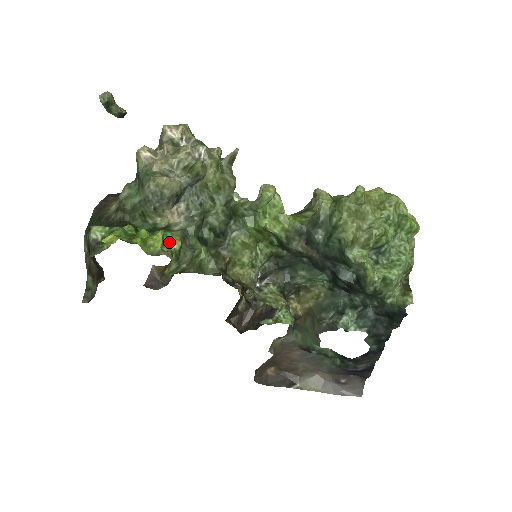
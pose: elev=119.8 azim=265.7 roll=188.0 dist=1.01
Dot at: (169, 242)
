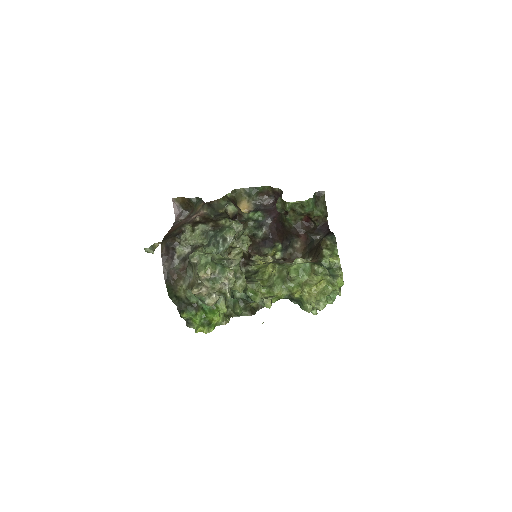
Dot at: (222, 312)
